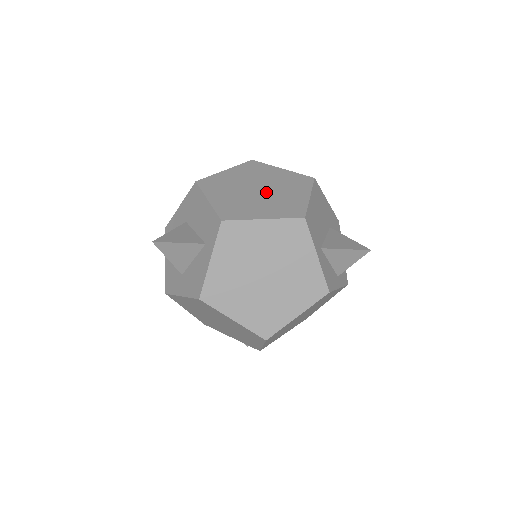
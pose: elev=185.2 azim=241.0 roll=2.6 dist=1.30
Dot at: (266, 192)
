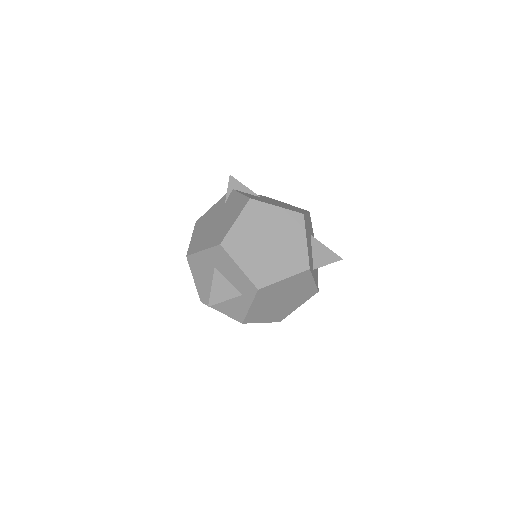
Dot at: (276, 245)
